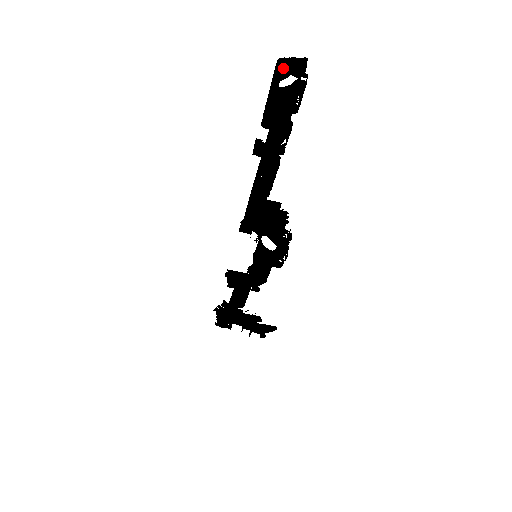
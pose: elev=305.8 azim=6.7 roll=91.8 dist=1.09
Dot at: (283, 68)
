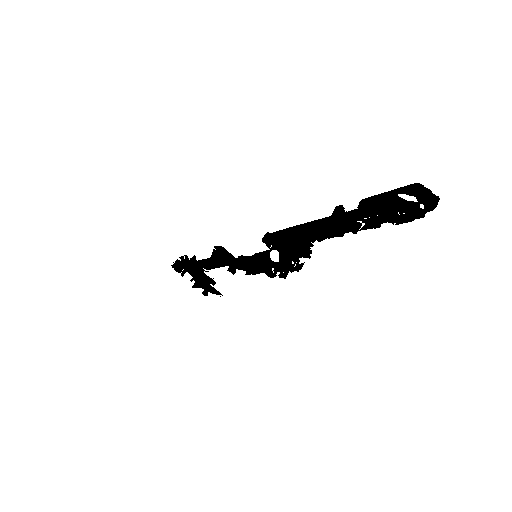
Dot at: (415, 189)
